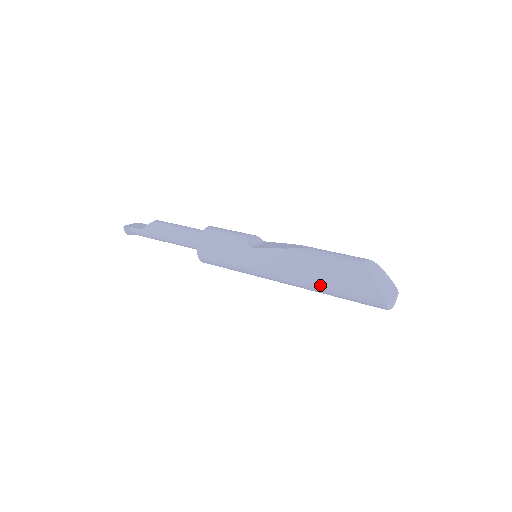
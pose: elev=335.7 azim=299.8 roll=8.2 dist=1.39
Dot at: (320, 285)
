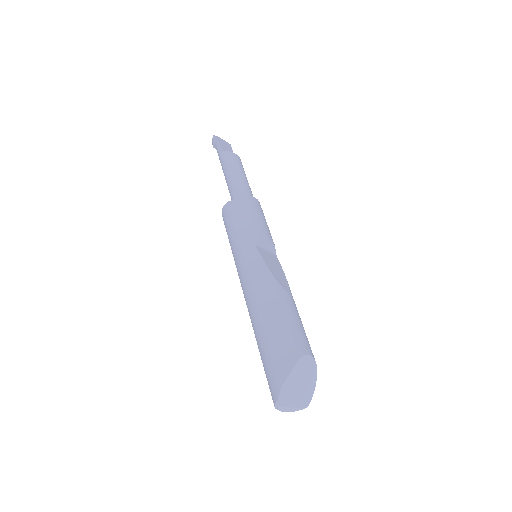
Dot at: (257, 328)
